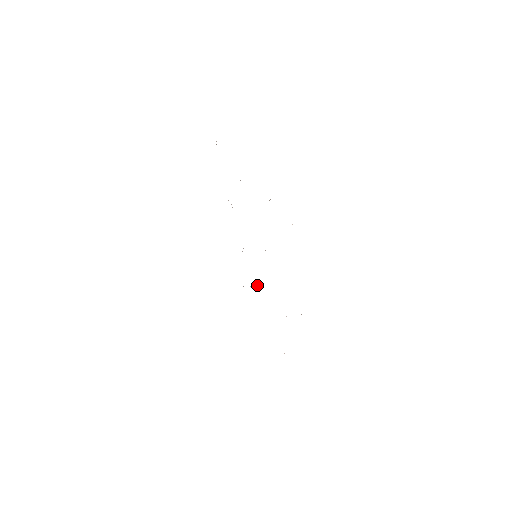
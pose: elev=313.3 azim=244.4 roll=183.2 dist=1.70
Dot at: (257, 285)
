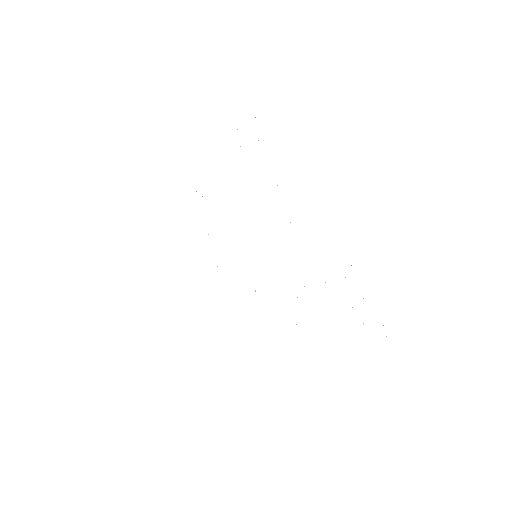
Dot at: occluded
